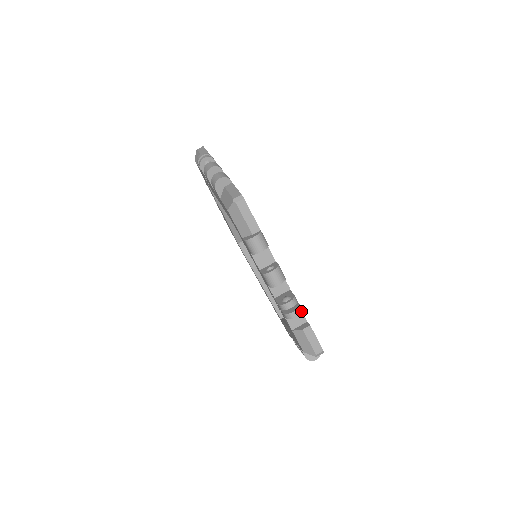
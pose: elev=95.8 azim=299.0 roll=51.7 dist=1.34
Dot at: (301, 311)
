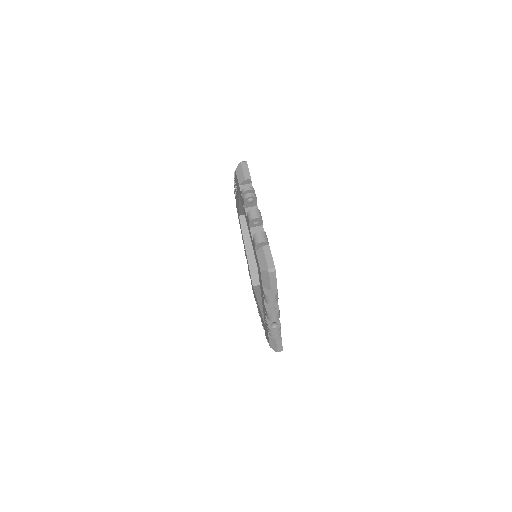
Dot at: occluded
